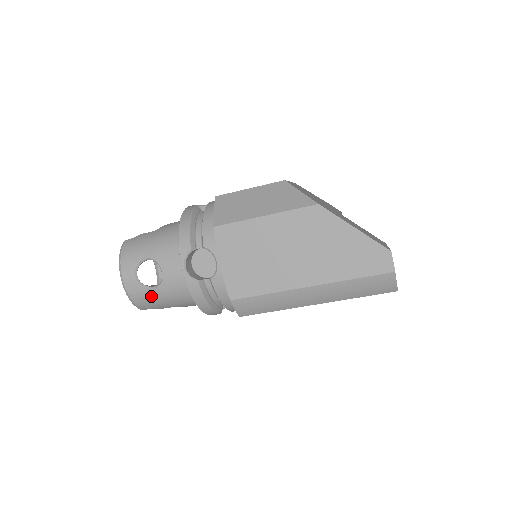
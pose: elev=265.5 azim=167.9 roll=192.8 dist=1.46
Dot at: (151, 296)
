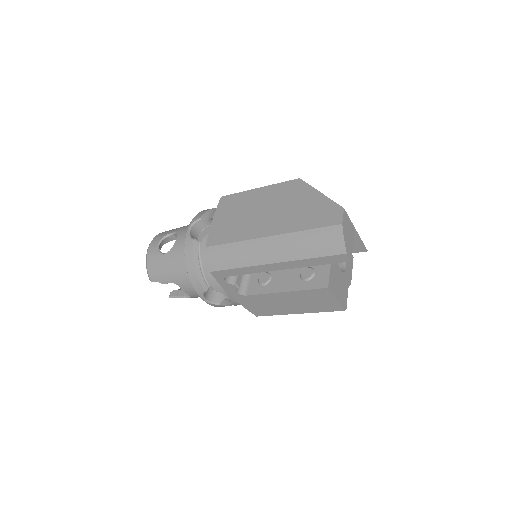
Dot at: (161, 261)
